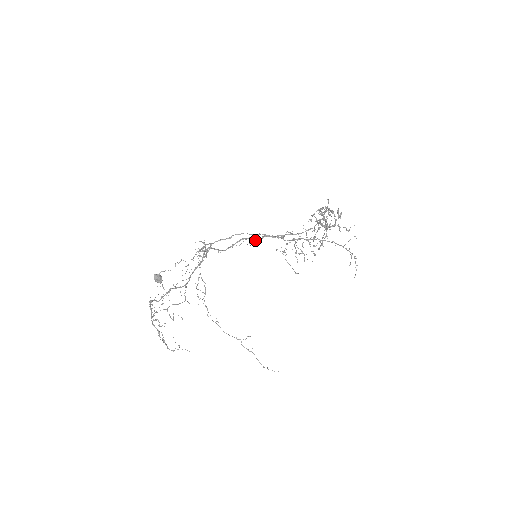
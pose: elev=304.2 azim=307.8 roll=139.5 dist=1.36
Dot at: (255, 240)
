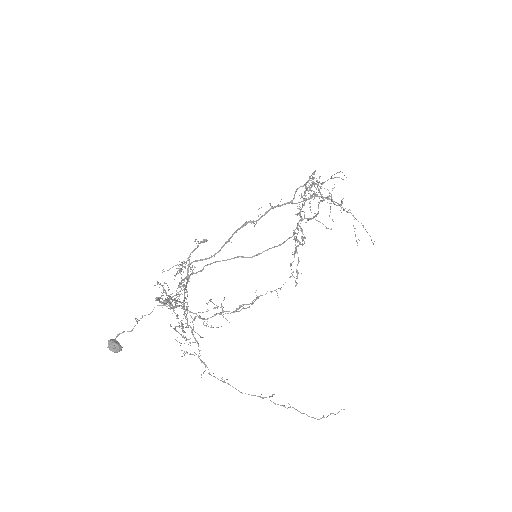
Dot at: (258, 220)
